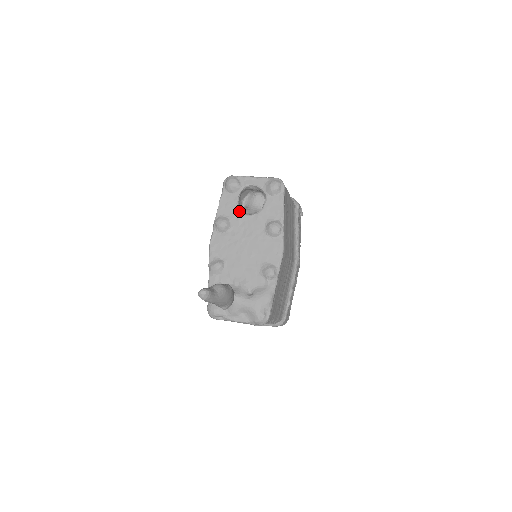
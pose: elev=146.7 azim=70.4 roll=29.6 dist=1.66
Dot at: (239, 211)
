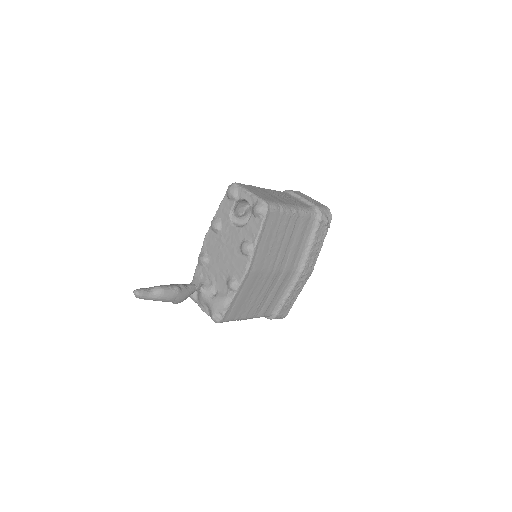
Dot at: (230, 219)
